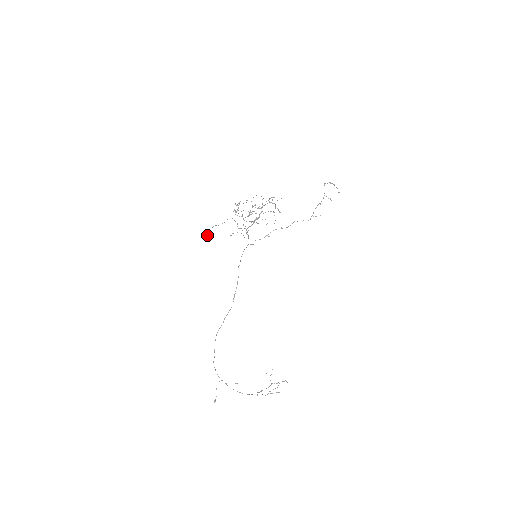
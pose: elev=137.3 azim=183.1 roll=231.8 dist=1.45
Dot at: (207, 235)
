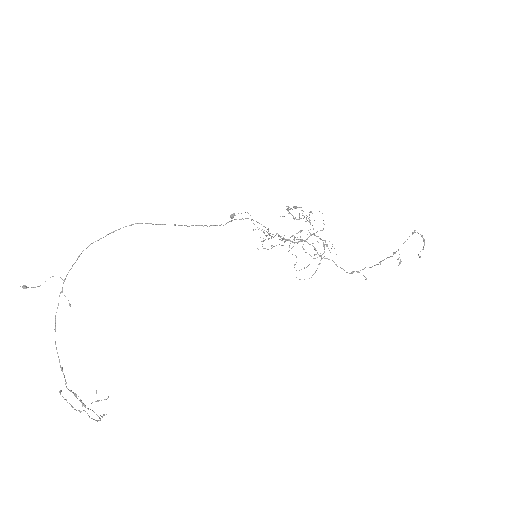
Dot at: (234, 214)
